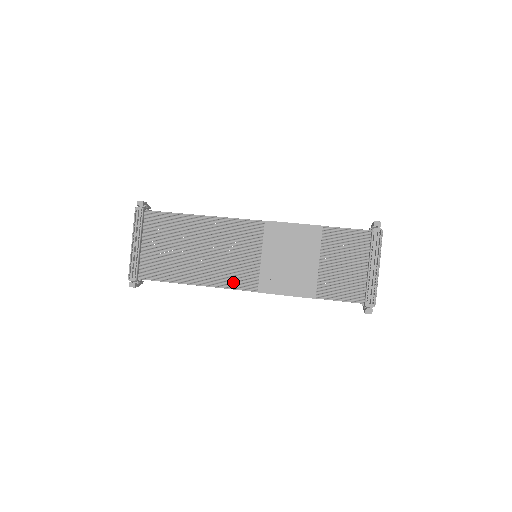
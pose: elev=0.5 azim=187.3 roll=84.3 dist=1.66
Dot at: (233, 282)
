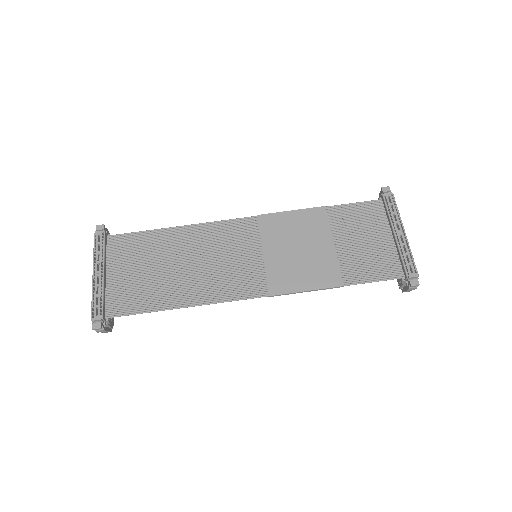
Dot at: (234, 292)
